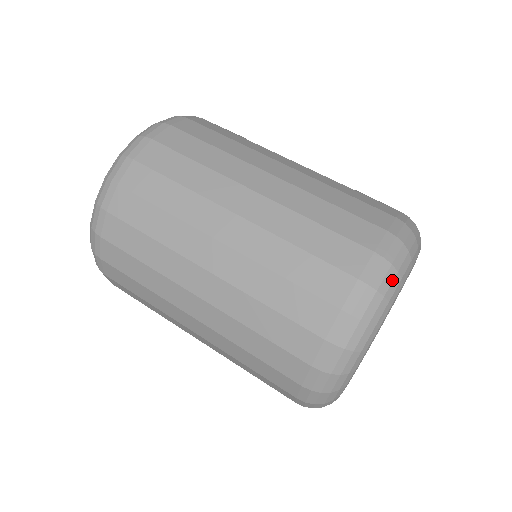
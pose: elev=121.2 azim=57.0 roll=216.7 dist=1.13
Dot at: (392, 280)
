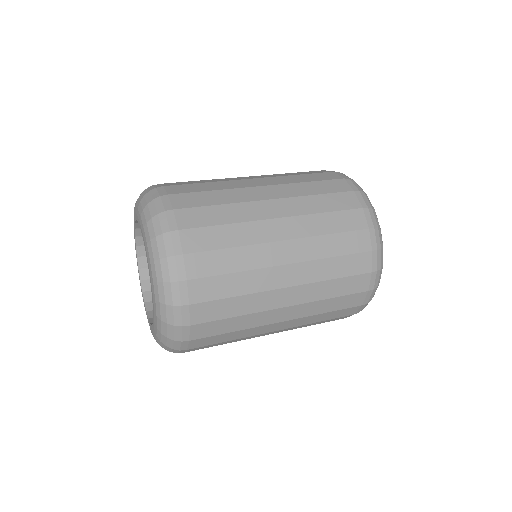
Dot at: occluded
